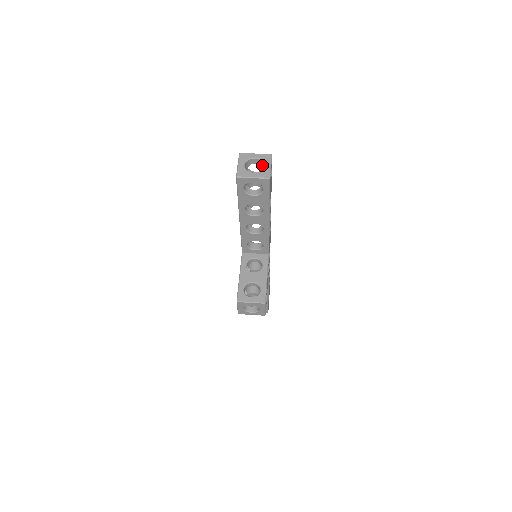
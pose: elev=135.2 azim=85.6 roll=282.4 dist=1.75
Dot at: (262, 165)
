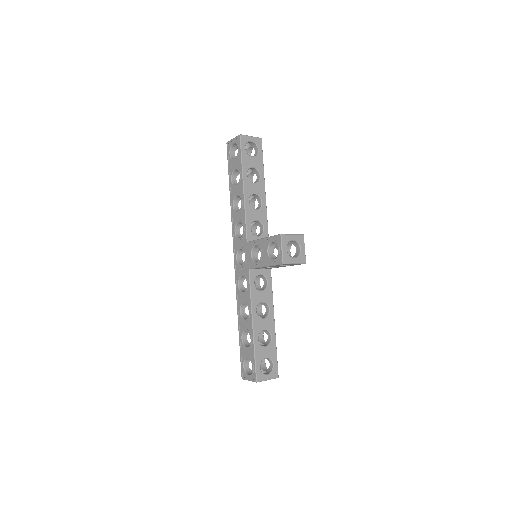
Dot at: (246, 146)
